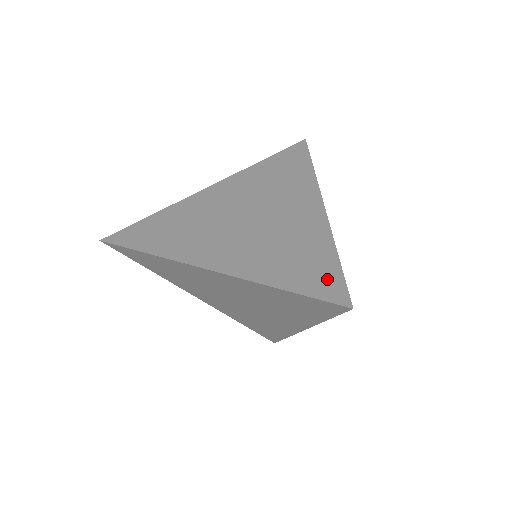
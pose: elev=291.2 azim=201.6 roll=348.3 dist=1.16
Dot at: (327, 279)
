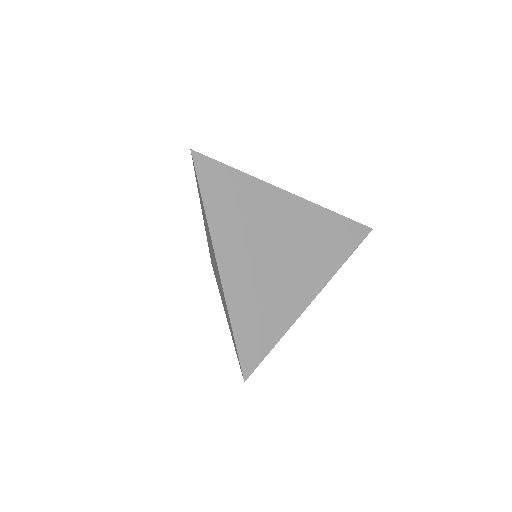
Dot at: (256, 350)
